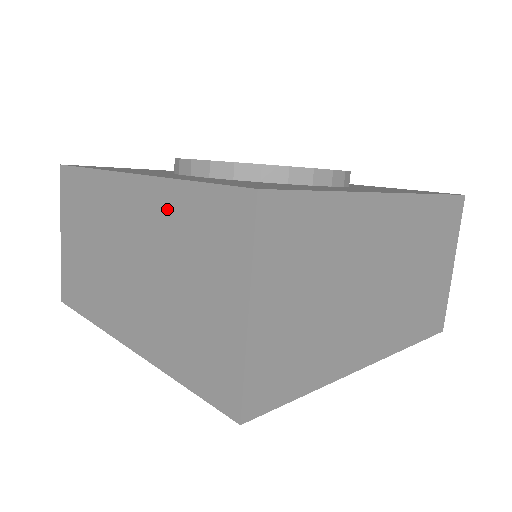
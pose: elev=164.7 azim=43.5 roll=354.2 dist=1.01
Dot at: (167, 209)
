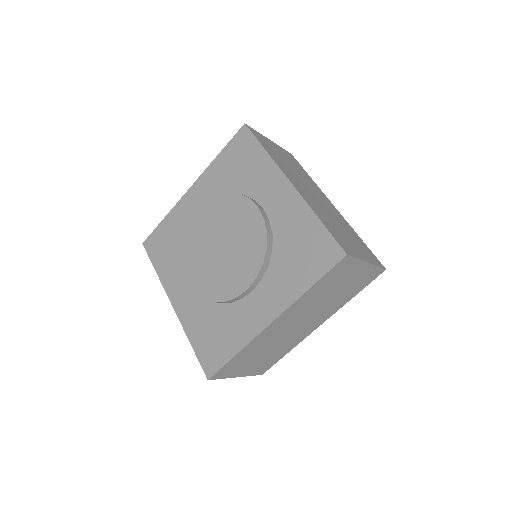
Dot at: occluded
